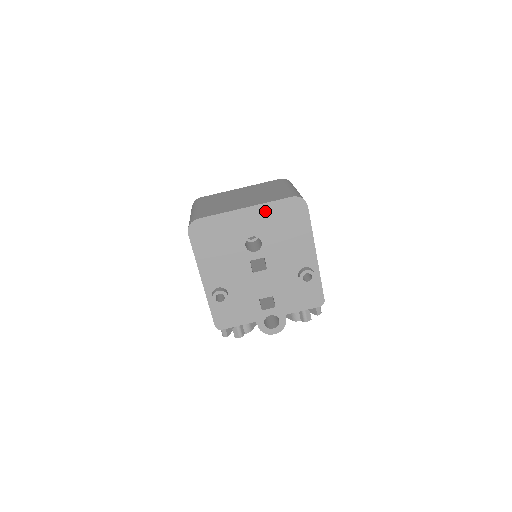
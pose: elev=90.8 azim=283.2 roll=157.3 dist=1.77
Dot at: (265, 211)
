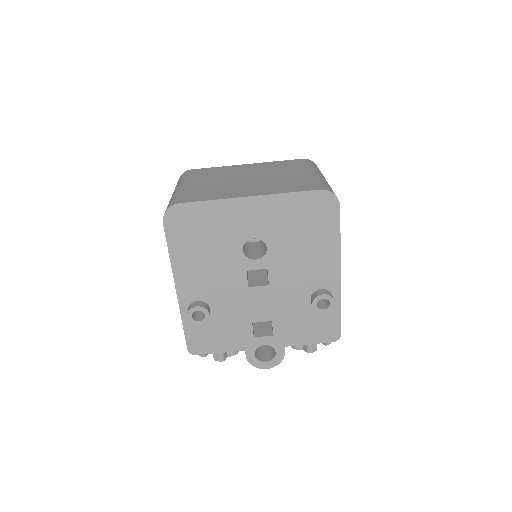
Dot at: (278, 205)
